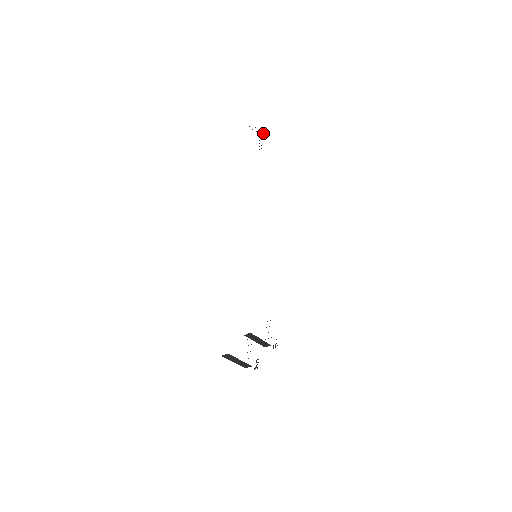
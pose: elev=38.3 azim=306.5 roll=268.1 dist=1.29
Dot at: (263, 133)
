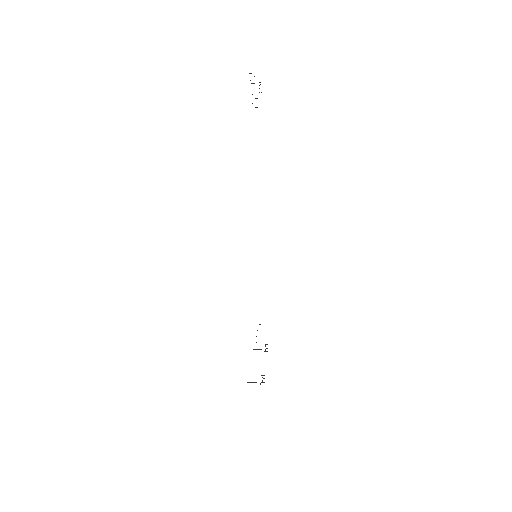
Dot at: occluded
